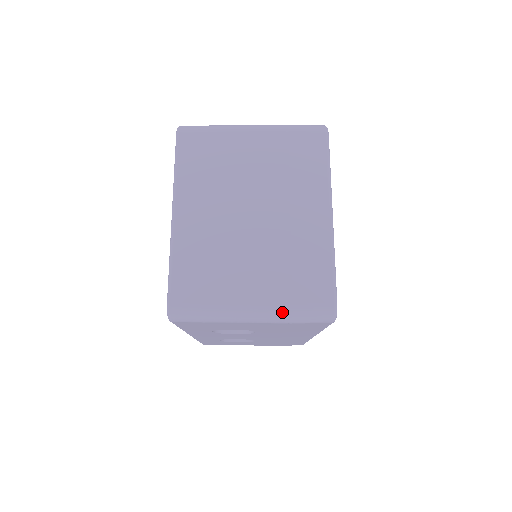
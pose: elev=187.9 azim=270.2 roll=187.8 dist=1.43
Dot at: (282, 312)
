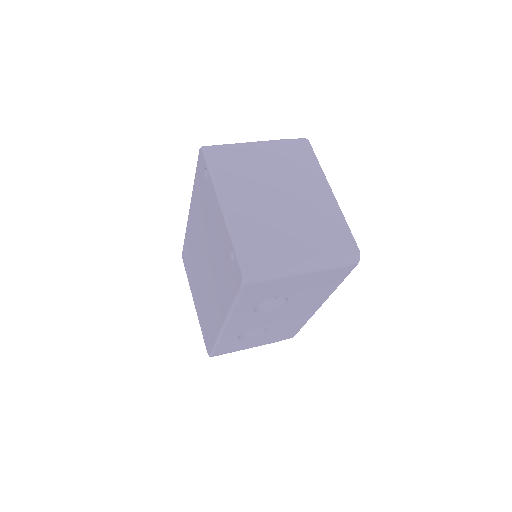
Dot at: (325, 260)
